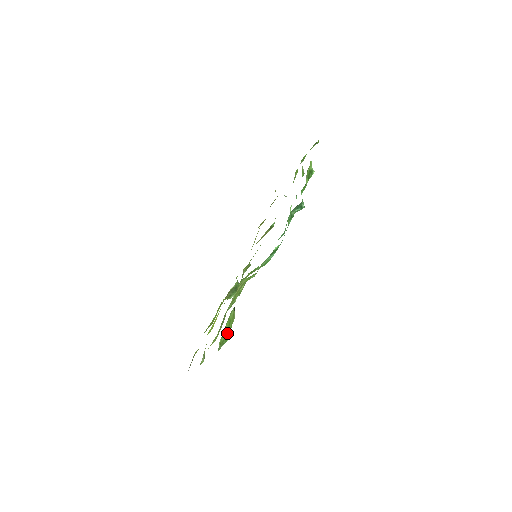
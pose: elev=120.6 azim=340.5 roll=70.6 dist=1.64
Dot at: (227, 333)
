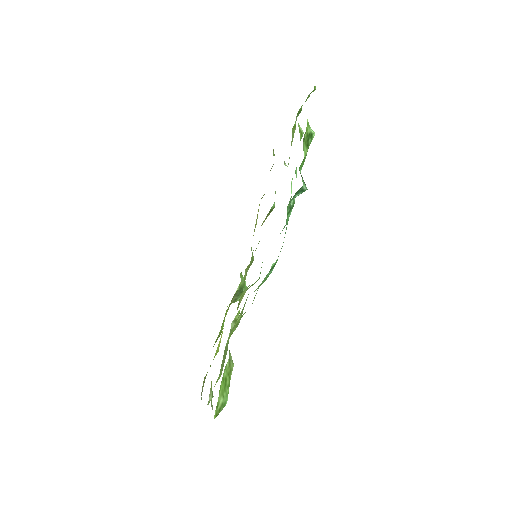
Dot at: (224, 396)
